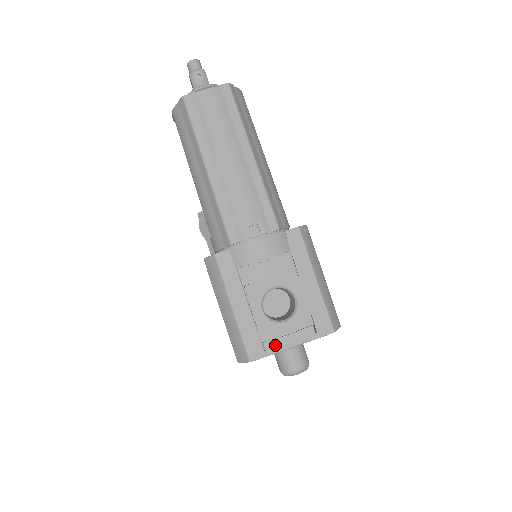
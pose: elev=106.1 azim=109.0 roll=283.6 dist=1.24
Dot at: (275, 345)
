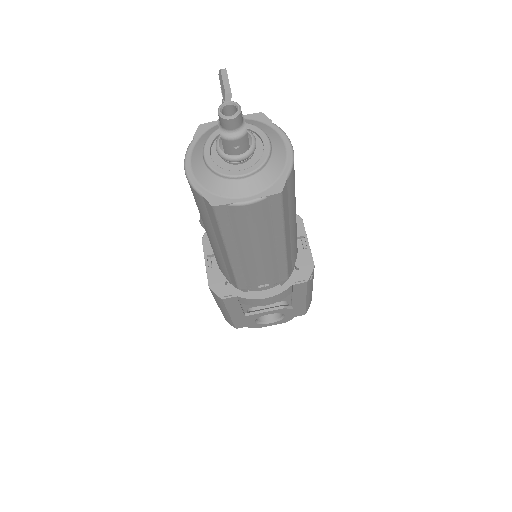
Dot at: occluded
